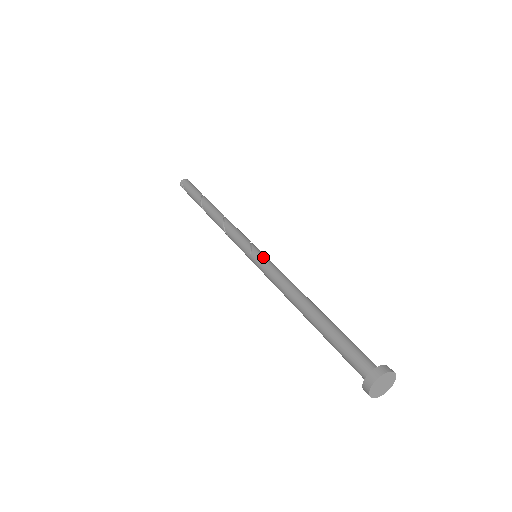
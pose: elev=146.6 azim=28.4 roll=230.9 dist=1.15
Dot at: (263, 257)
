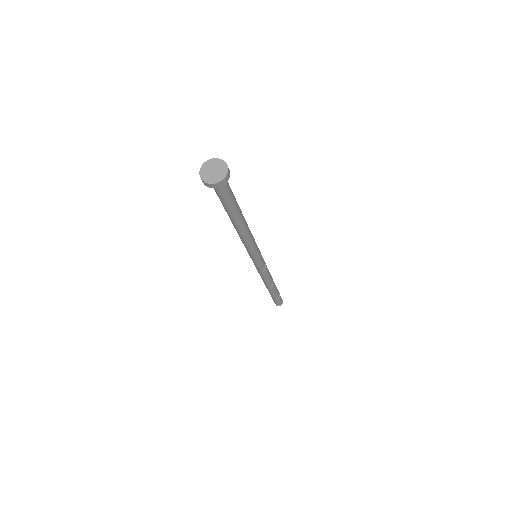
Dot at: occluded
